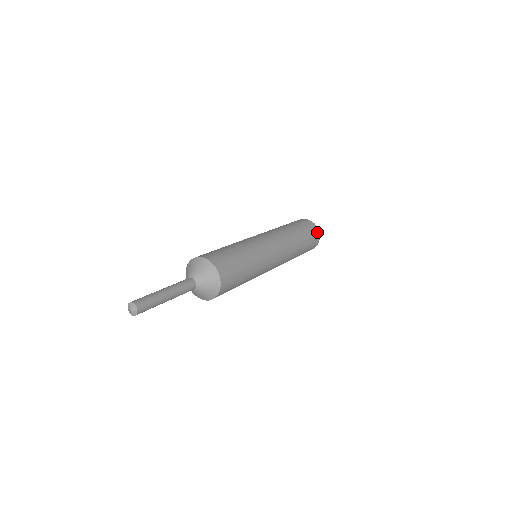
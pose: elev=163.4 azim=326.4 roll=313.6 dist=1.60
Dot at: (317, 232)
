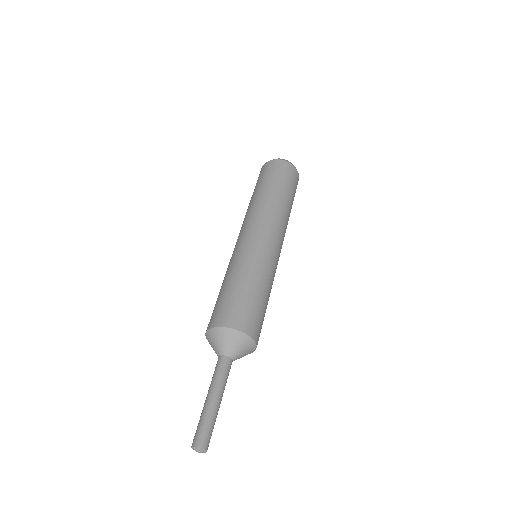
Dot at: (289, 166)
